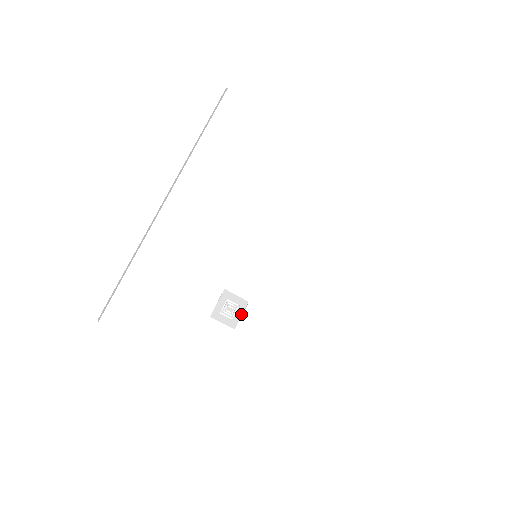
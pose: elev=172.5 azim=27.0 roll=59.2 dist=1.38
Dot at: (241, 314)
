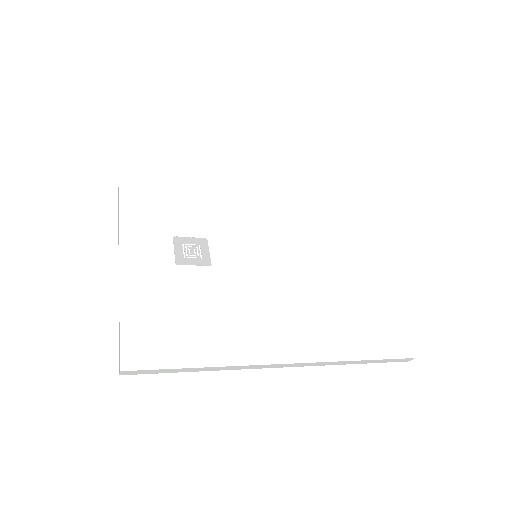
Dot at: (195, 264)
